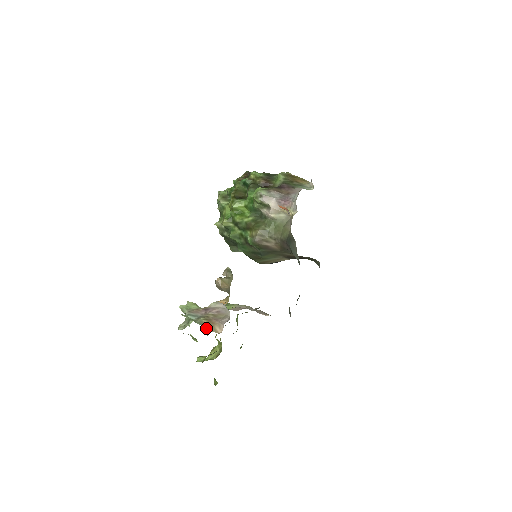
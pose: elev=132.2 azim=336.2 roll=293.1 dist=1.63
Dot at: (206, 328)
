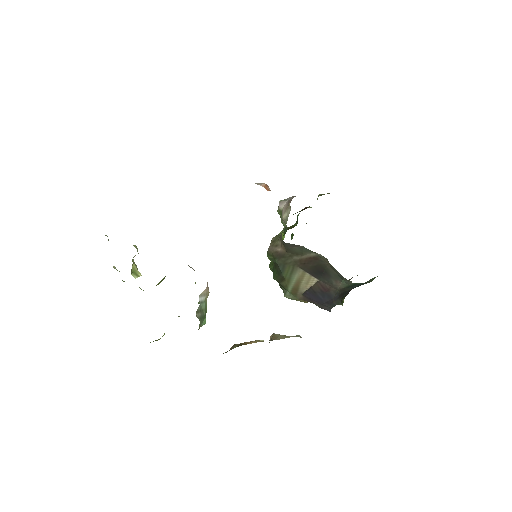
Dot at: occluded
